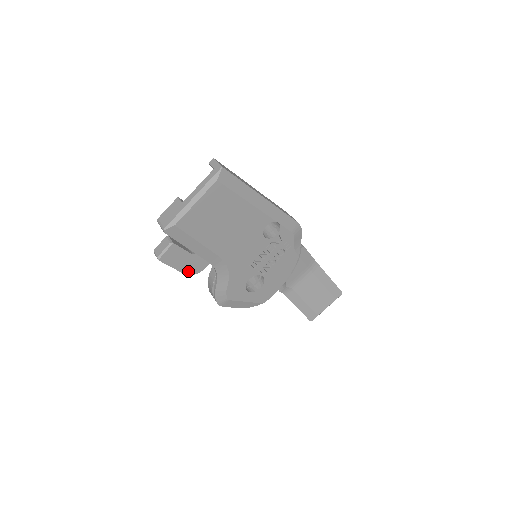
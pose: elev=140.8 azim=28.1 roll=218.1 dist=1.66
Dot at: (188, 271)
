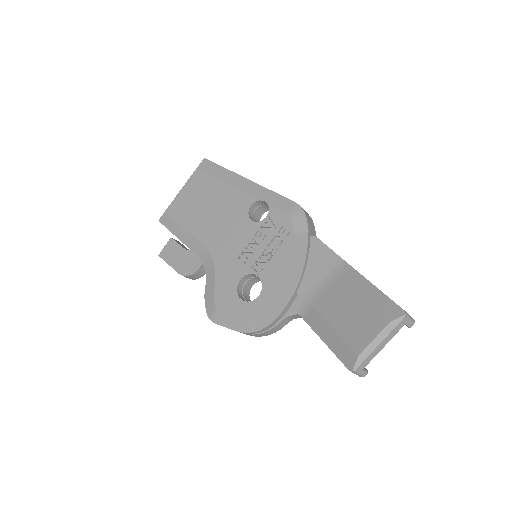
Dot at: (183, 271)
